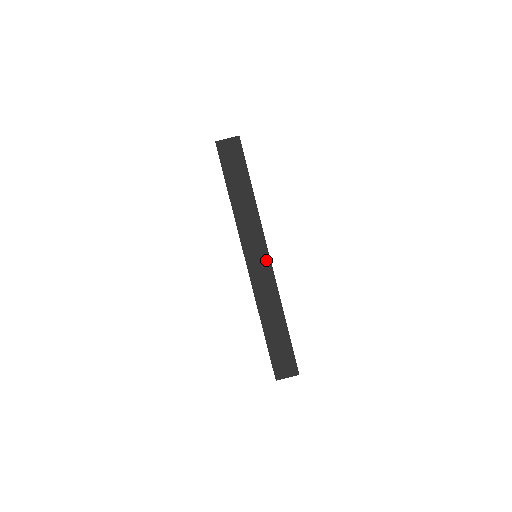
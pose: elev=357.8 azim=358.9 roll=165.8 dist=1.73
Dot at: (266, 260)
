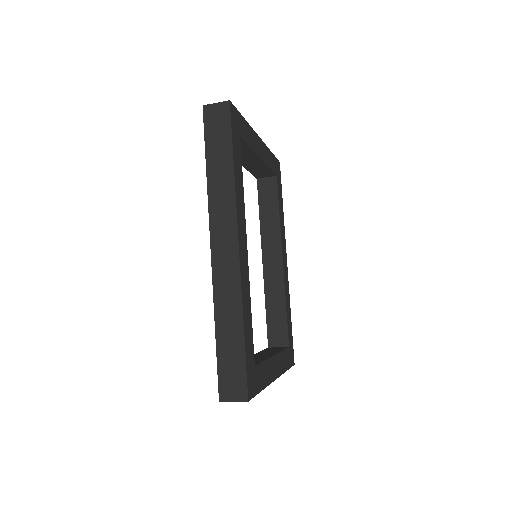
Dot at: (234, 249)
